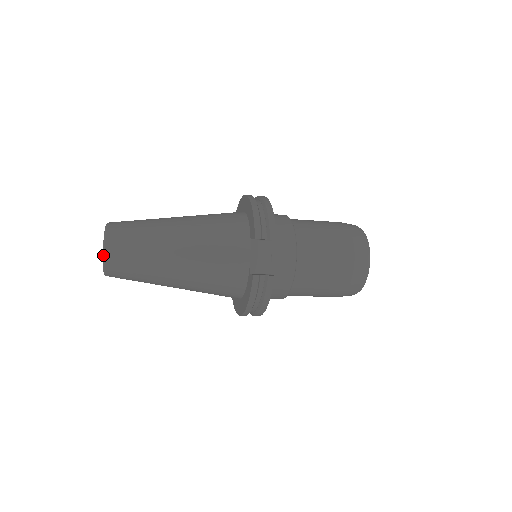
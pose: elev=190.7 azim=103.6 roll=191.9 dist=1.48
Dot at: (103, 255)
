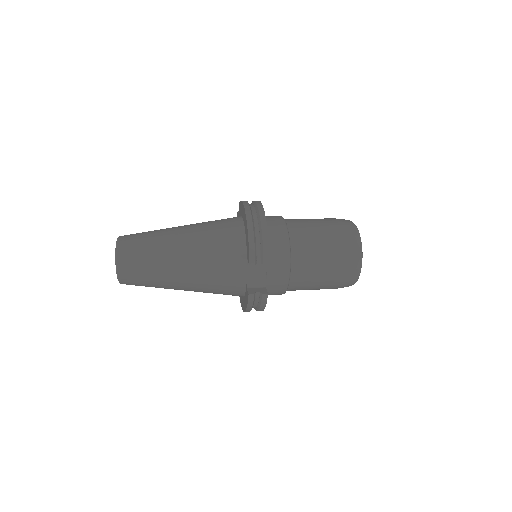
Dot at: (117, 274)
